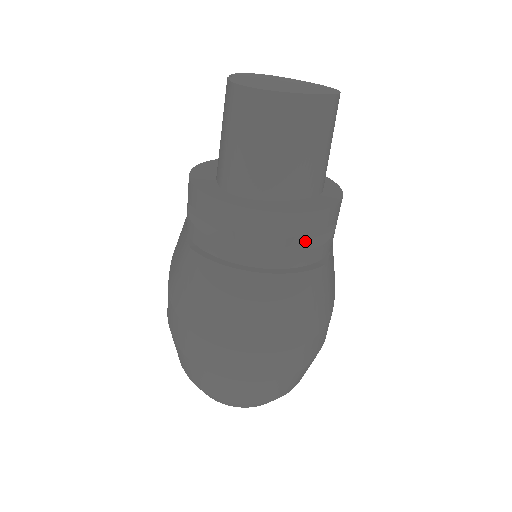
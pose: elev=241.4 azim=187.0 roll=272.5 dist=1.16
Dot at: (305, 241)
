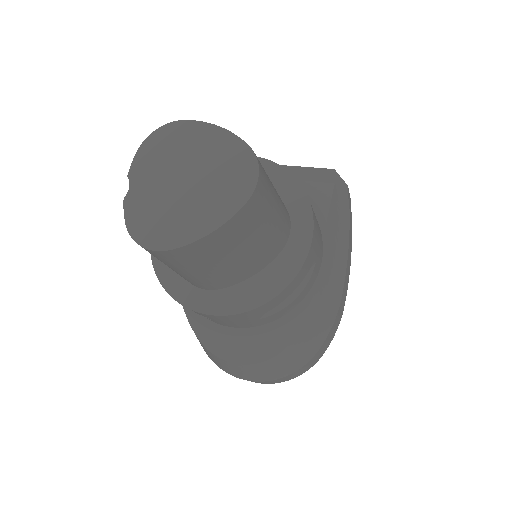
Dot at: occluded
